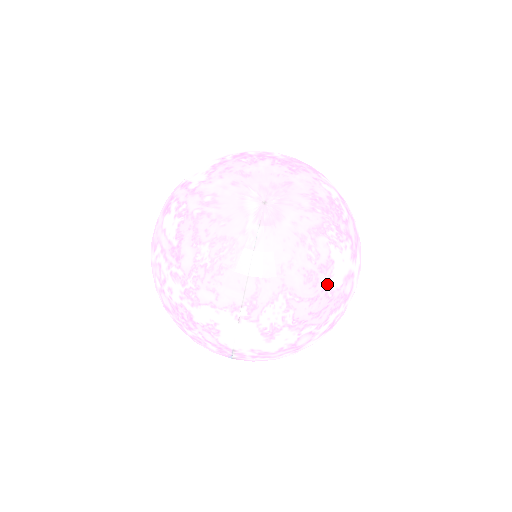
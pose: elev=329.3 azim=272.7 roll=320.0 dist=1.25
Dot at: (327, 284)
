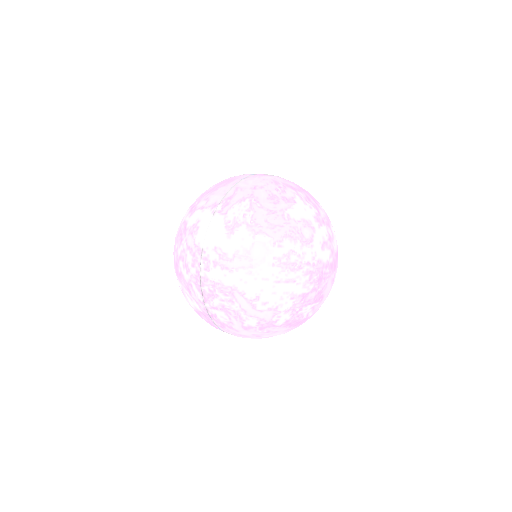
Dot at: (286, 209)
